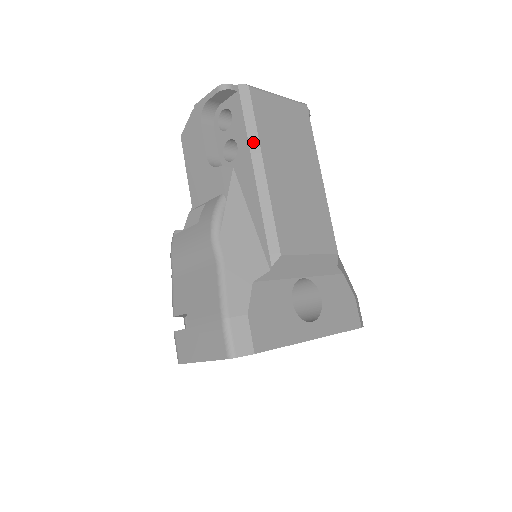
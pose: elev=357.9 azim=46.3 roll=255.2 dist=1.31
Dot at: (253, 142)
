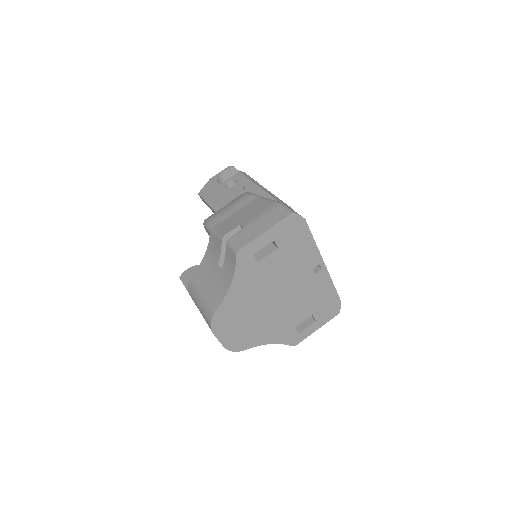
Dot at: (256, 182)
